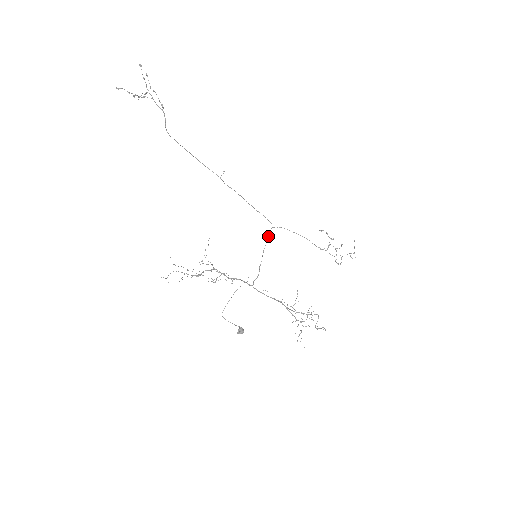
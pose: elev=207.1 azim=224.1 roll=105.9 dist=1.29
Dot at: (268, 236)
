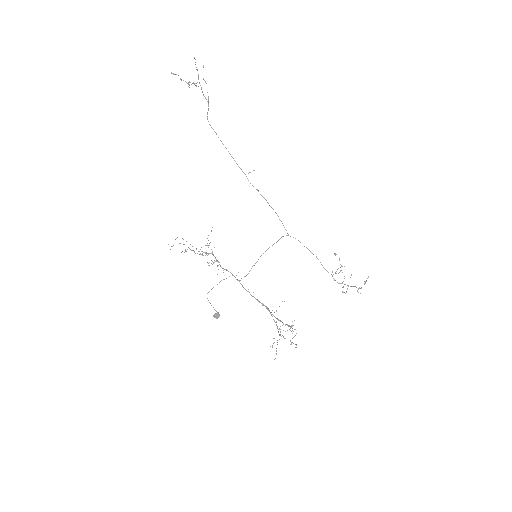
Dot at: (276, 242)
